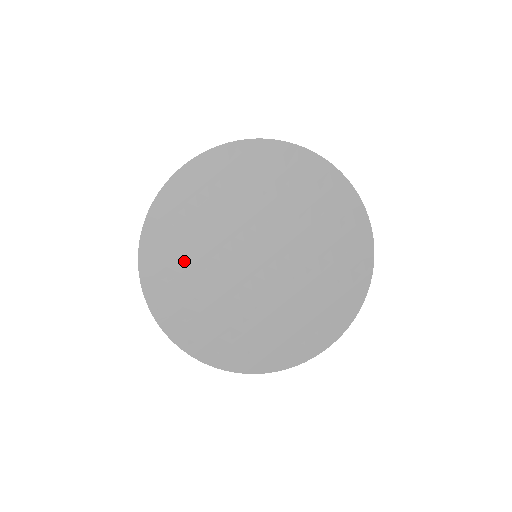
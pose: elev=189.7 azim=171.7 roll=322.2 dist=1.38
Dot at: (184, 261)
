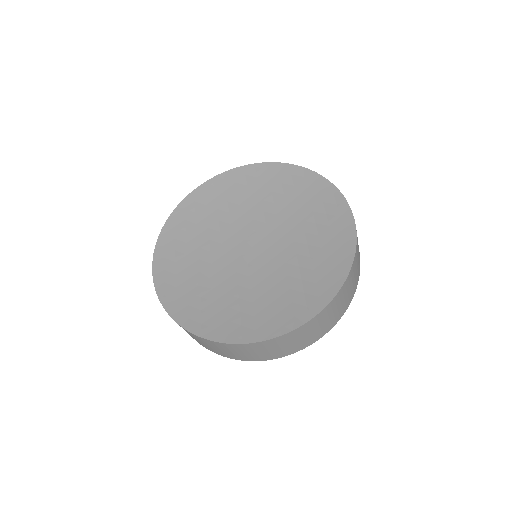
Dot at: (192, 257)
